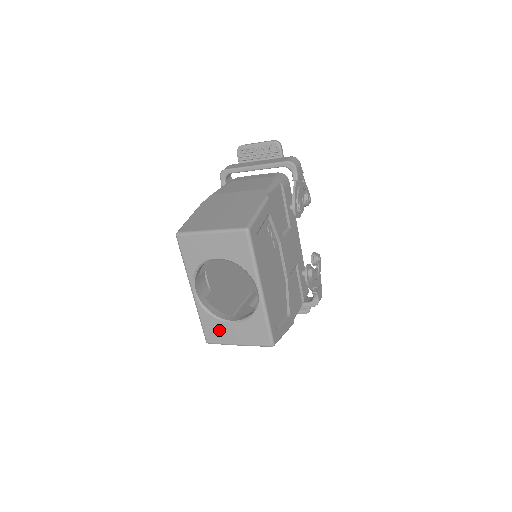
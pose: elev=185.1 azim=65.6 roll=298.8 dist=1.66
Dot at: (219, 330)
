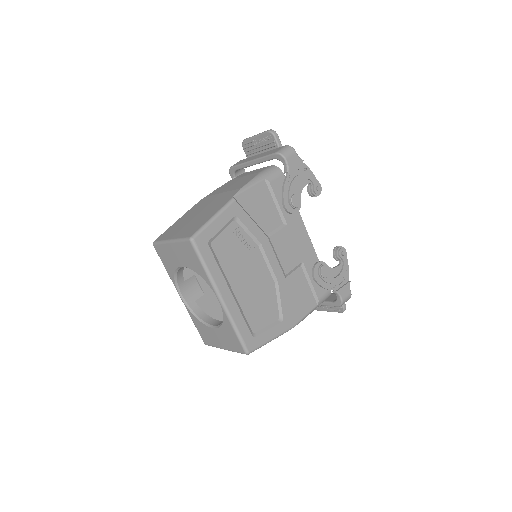
Dot at: (207, 333)
